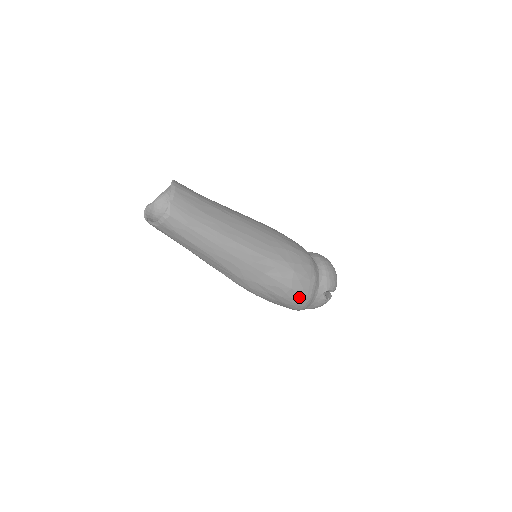
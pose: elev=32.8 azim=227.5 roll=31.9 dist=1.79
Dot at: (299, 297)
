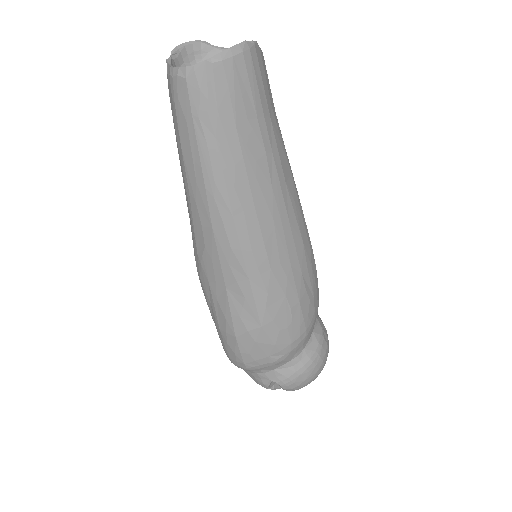
Dot at: (236, 353)
